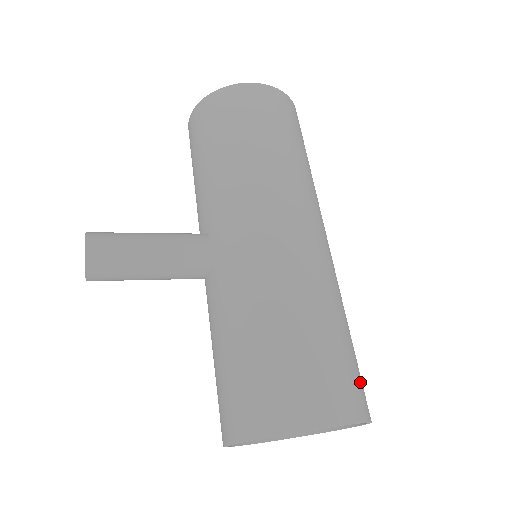
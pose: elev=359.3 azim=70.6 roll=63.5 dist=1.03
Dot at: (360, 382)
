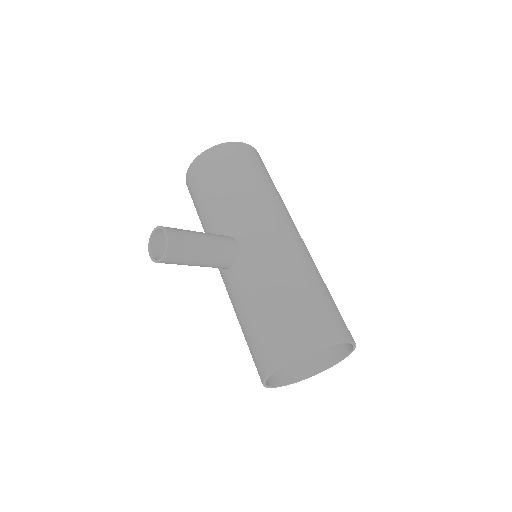
Dot at: occluded
